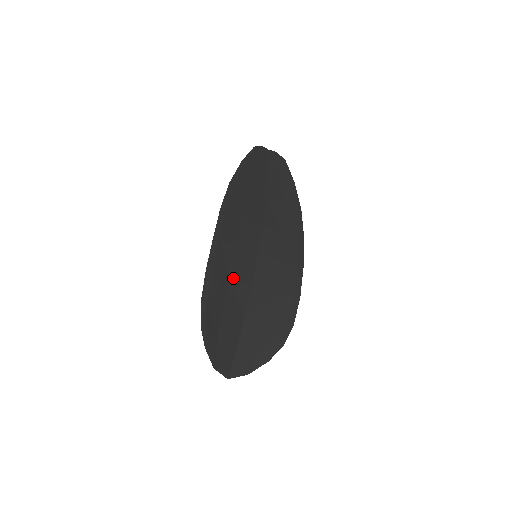
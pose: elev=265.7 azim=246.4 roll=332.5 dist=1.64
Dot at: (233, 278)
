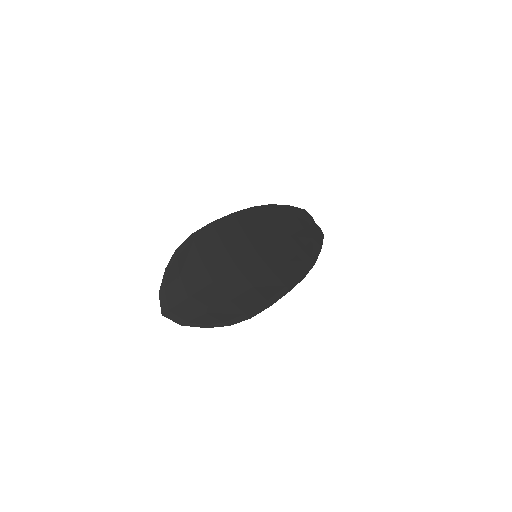
Dot at: (227, 248)
